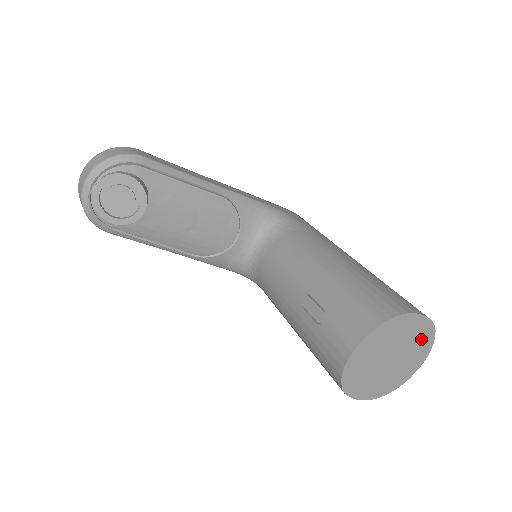
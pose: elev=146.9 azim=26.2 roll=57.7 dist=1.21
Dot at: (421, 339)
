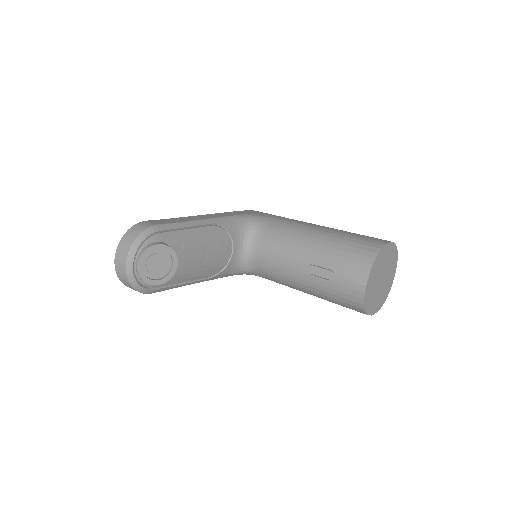
Dot at: (392, 257)
